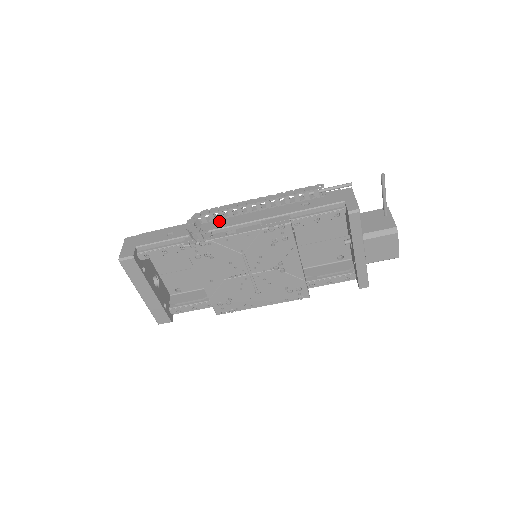
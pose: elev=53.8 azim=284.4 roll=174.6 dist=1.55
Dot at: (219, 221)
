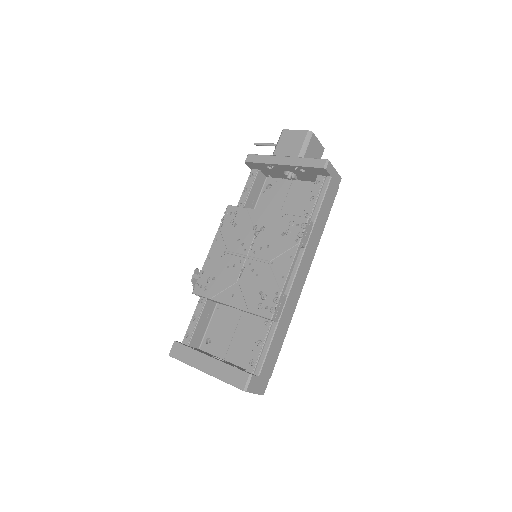
Dot at: occluded
